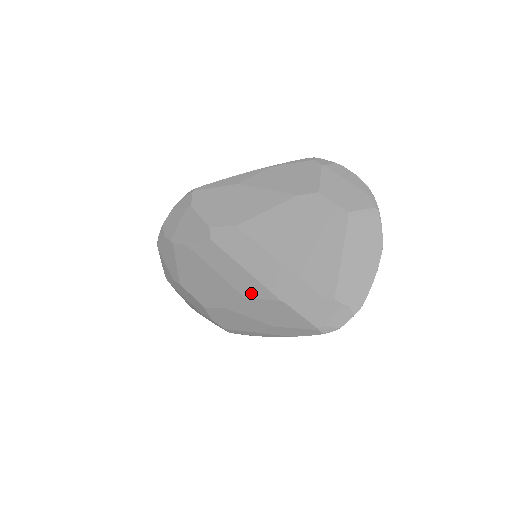
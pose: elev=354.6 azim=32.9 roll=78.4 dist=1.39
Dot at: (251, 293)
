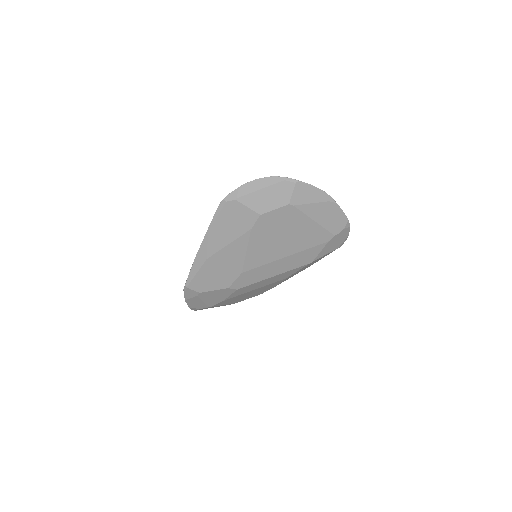
Dot at: (288, 275)
